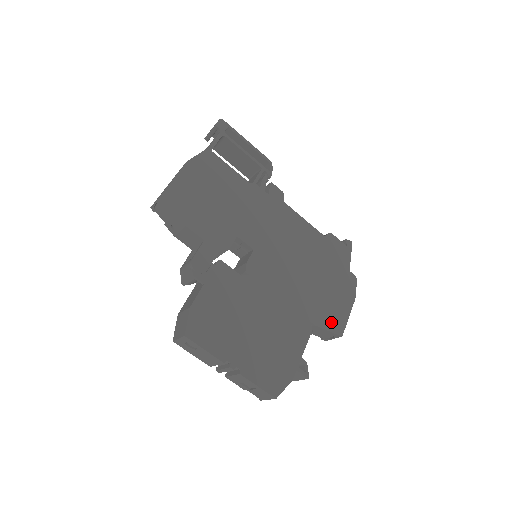
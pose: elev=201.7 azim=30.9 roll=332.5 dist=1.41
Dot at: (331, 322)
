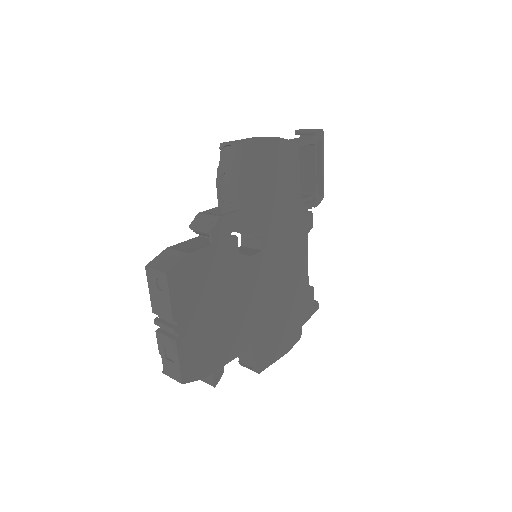
Dot at: (262, 356)
